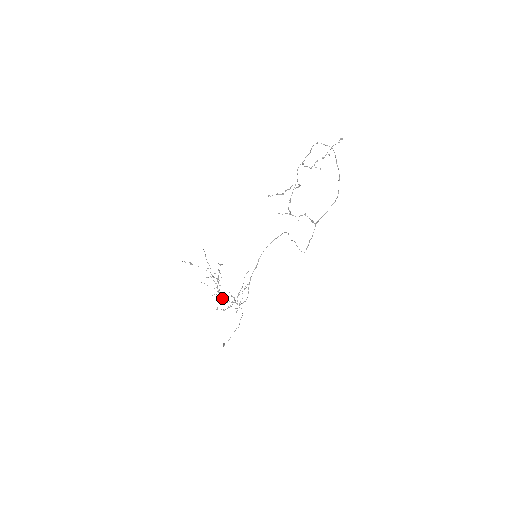
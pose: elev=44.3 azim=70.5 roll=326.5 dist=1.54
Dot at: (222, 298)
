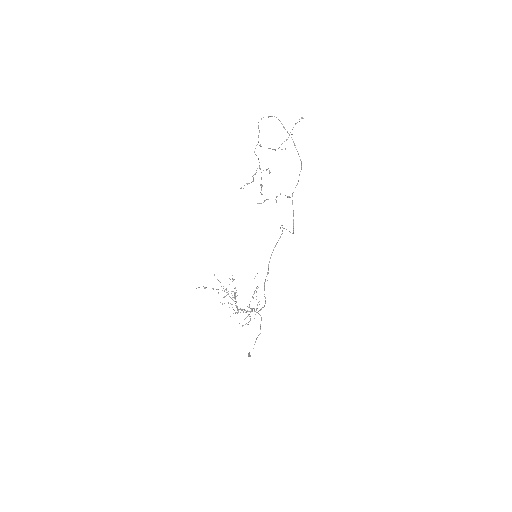
Dot at: occluded
